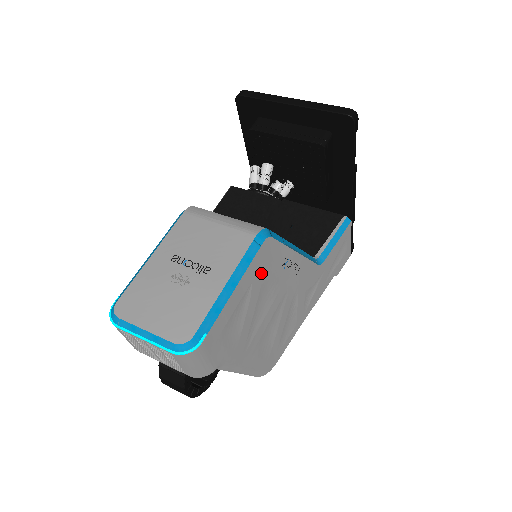
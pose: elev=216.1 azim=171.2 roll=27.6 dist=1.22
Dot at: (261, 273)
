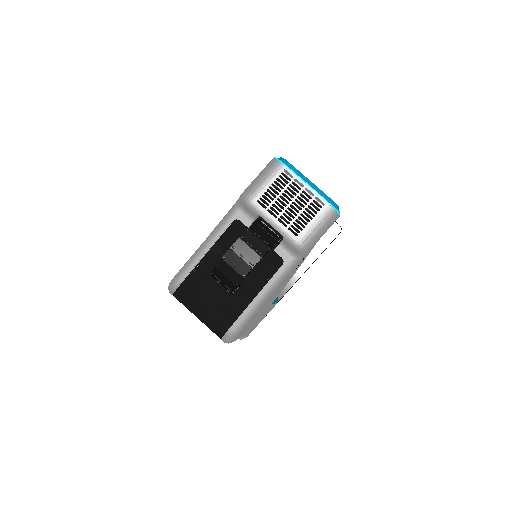
Dot at: occluded
